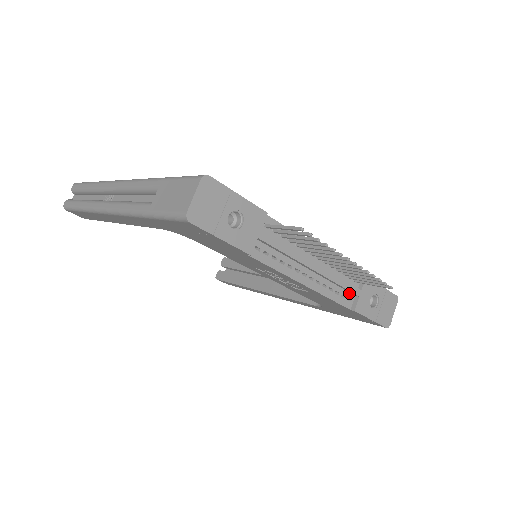
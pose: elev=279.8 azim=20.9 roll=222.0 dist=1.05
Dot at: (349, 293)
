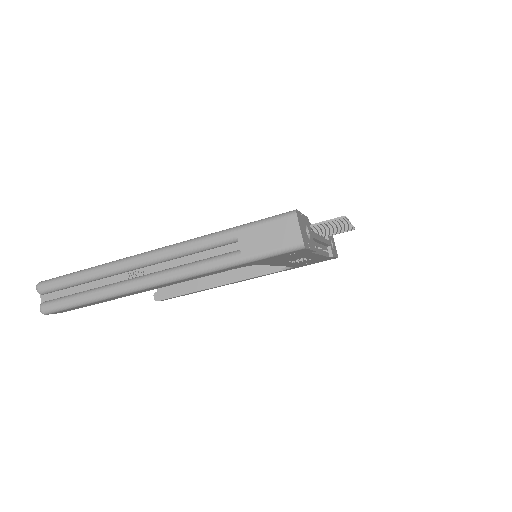
Dot at: (326, 247)
